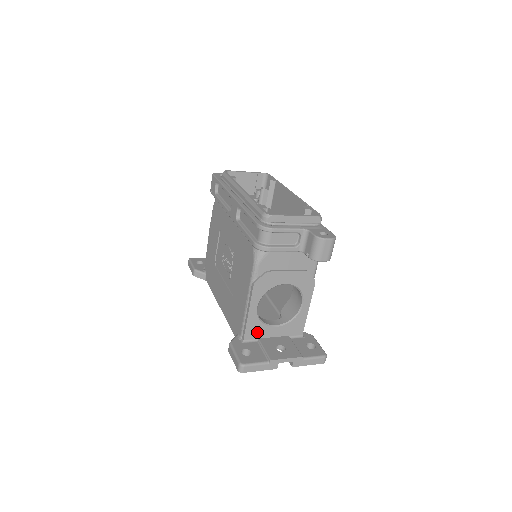
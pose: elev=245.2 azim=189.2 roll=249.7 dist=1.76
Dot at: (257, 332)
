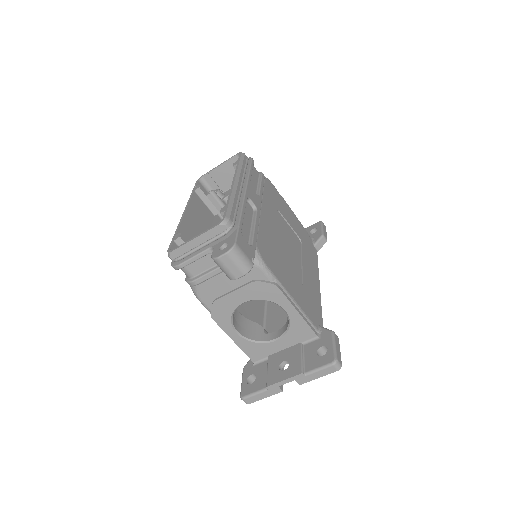
Dot at: (260, 352)
